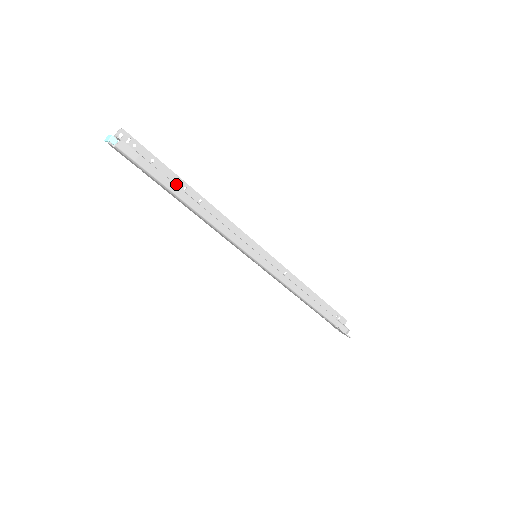
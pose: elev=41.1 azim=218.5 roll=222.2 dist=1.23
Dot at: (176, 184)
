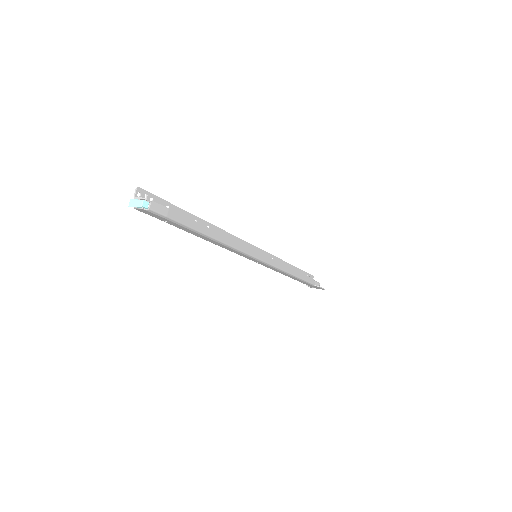
Dot at: occluded
